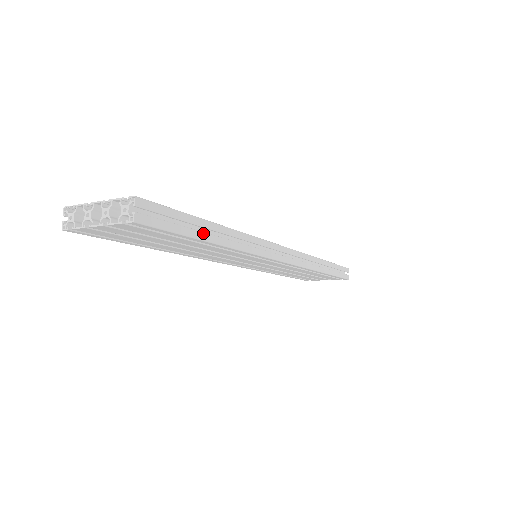
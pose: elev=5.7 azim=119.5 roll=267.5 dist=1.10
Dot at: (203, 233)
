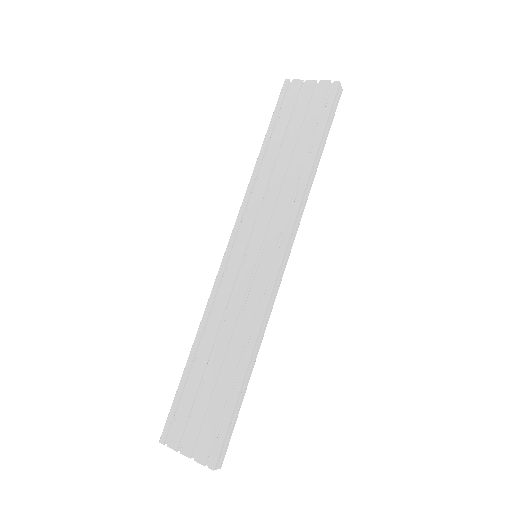
Dot at: (242, 396)
